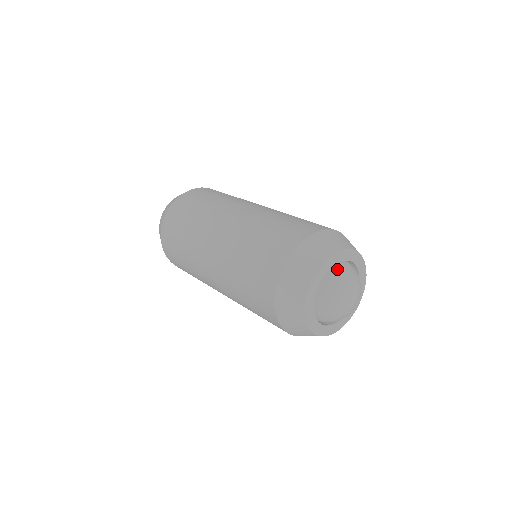
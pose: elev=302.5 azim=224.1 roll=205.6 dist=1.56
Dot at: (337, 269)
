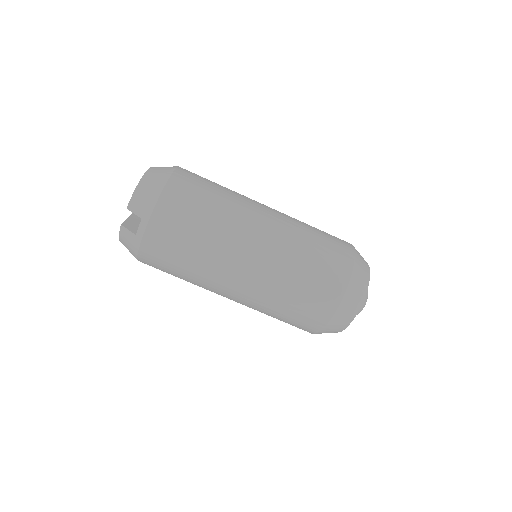
Dot at: occluded
